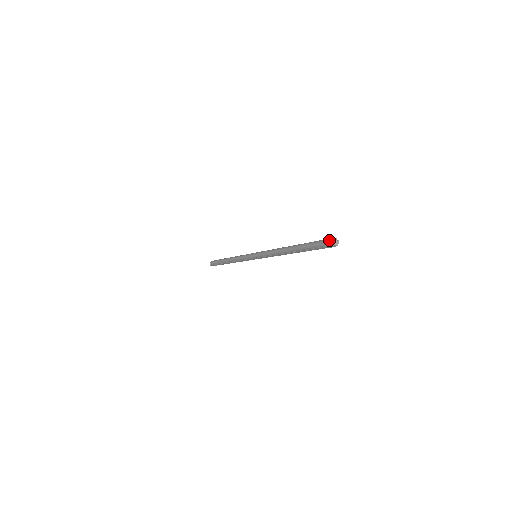
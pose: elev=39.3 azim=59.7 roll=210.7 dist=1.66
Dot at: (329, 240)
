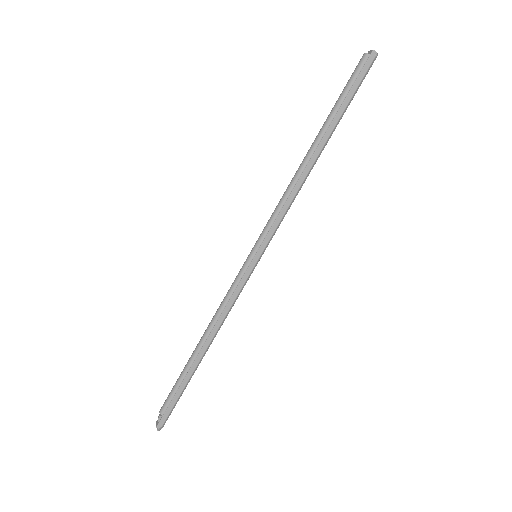
Dot at: (365, 53)
